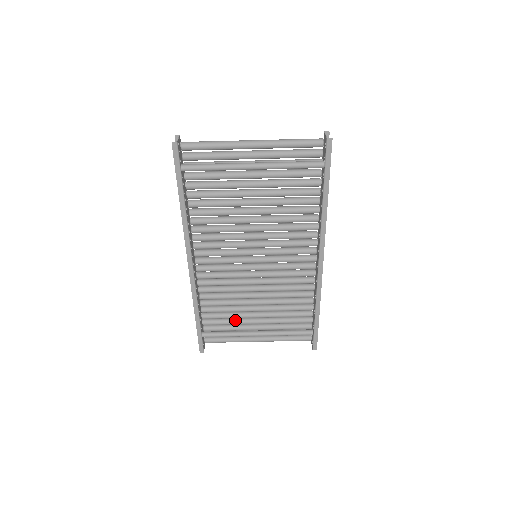
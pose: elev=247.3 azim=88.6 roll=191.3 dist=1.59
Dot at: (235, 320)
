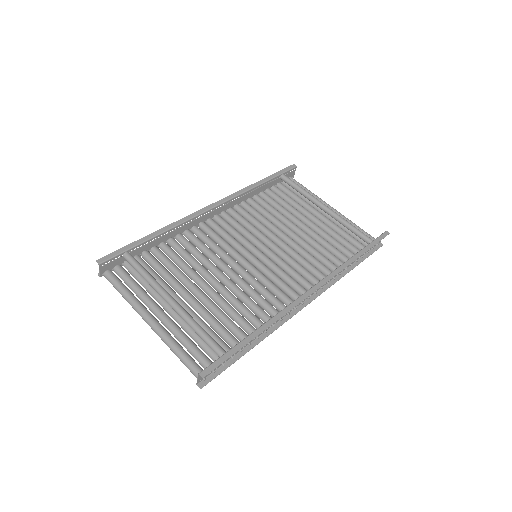
Dot at: occluded
